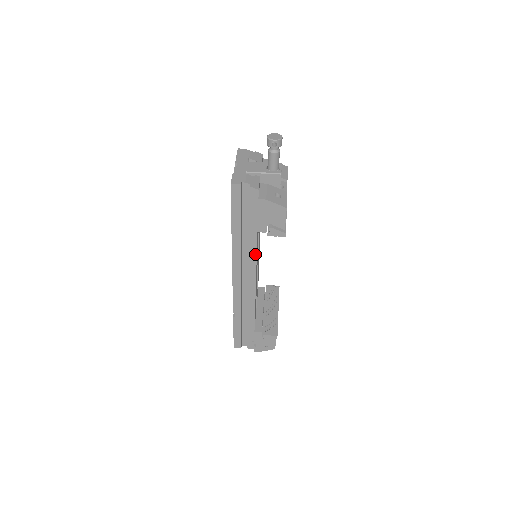
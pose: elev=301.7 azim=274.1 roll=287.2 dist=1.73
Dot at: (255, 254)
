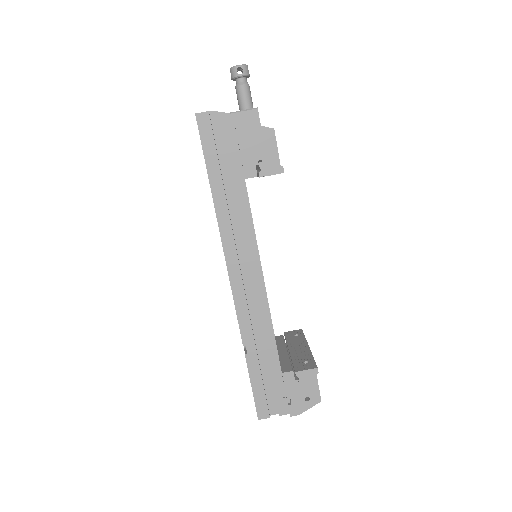
Dot at: (251, 223)
